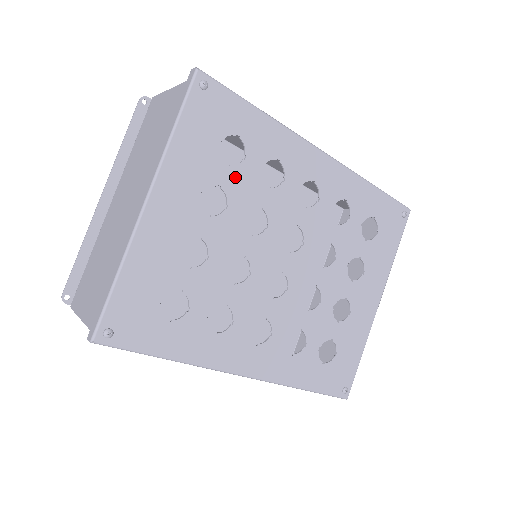
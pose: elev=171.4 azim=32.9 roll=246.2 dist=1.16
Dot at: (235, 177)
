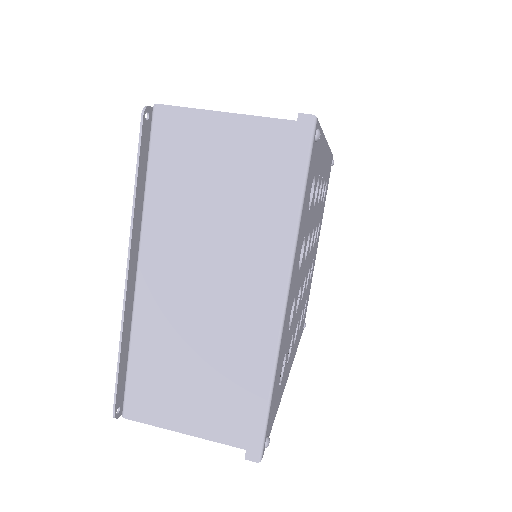
Dot at: (309, 217)
